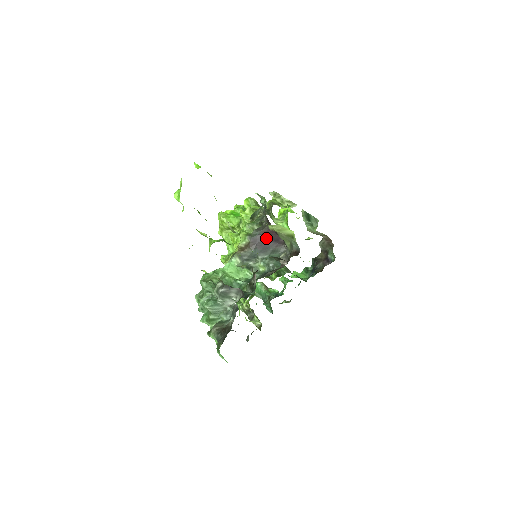
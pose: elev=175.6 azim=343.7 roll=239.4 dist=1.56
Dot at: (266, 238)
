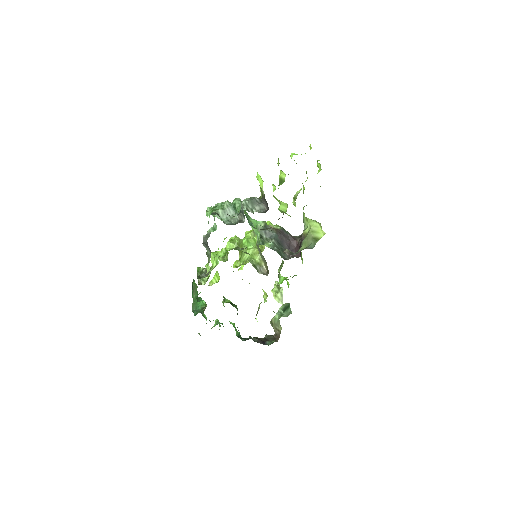
Dot at: (289, 240)
